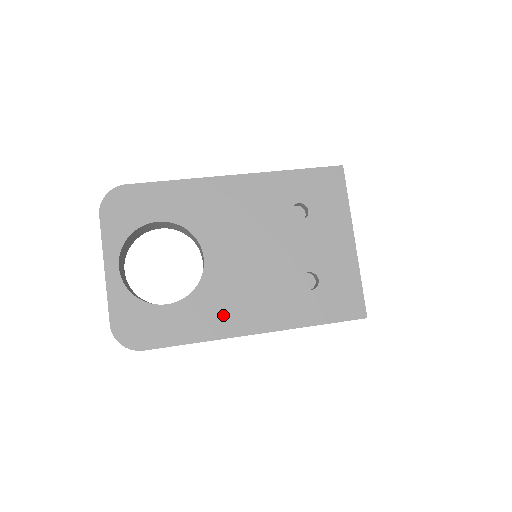
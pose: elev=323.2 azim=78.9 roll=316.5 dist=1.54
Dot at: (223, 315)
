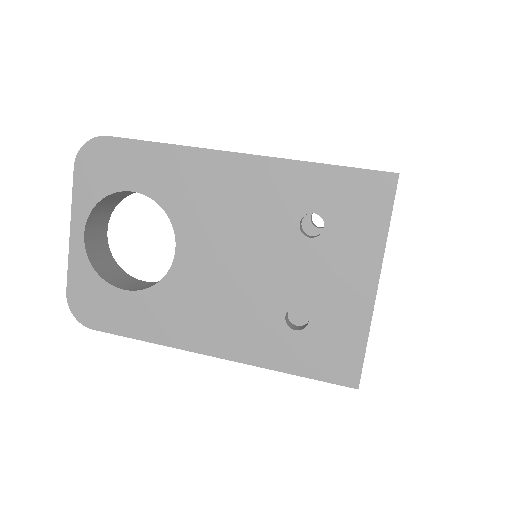
Dot at: (182, 322)
